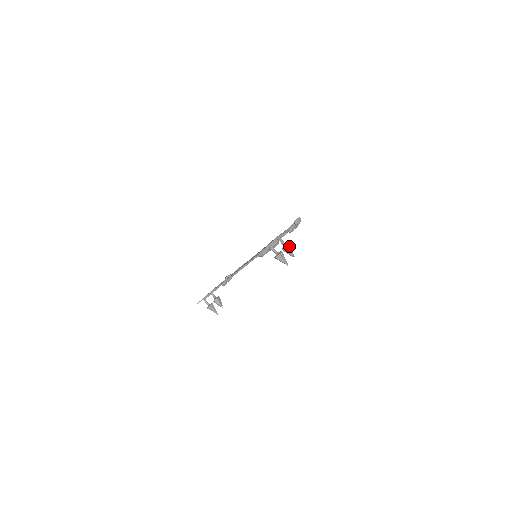
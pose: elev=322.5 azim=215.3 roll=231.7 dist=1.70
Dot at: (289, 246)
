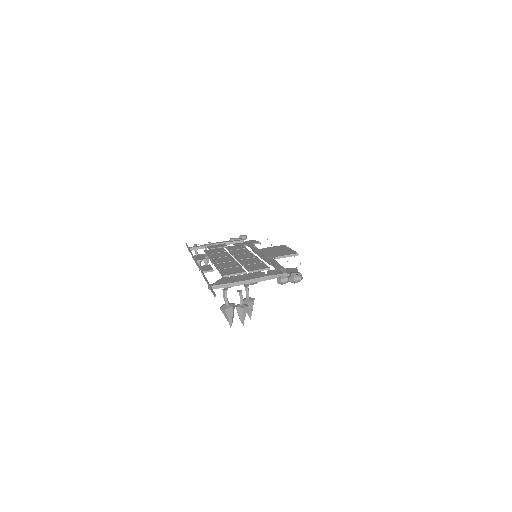
Dot at: (243, 310)
